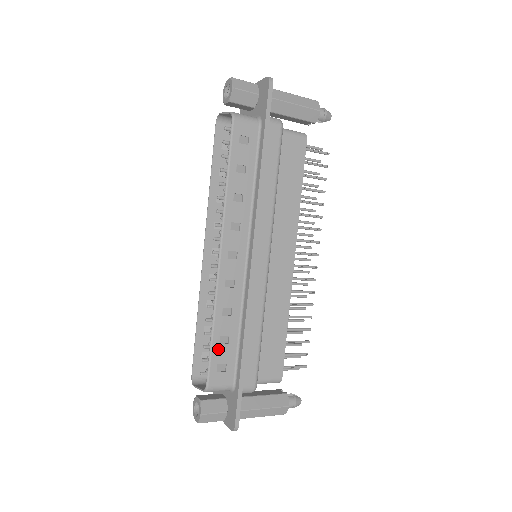
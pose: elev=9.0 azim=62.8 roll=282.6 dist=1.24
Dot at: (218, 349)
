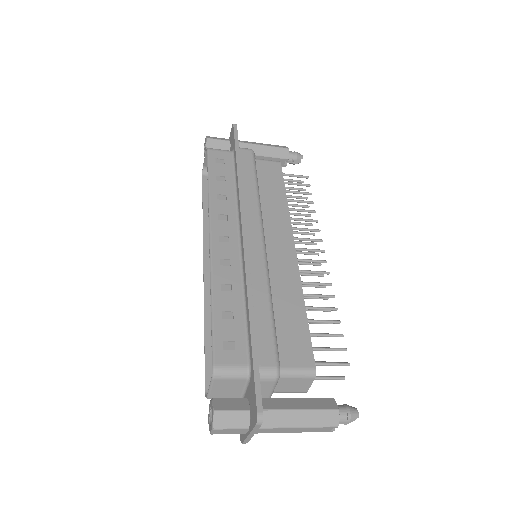
Dot at: (221, 324)
